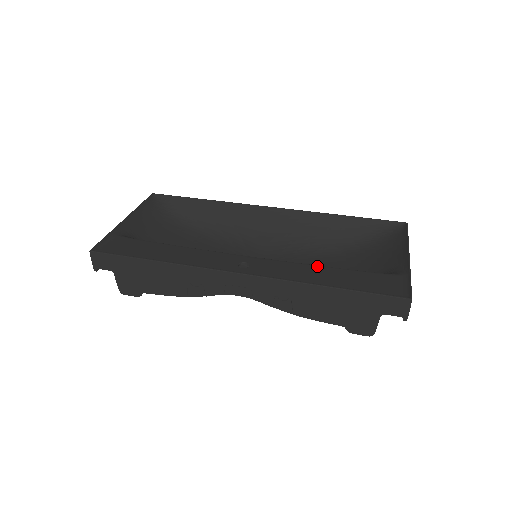
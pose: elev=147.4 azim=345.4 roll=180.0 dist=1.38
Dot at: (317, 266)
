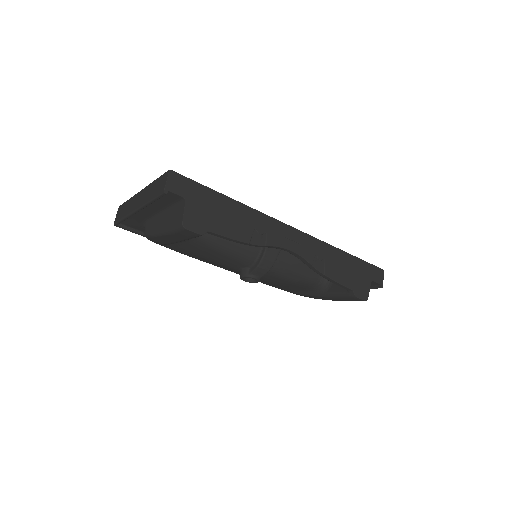
Dot at: occluded
